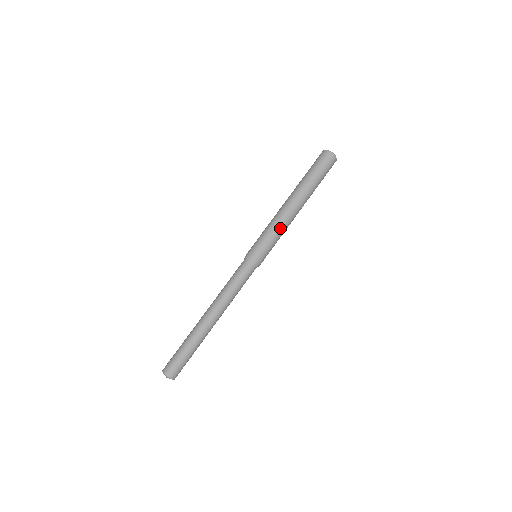
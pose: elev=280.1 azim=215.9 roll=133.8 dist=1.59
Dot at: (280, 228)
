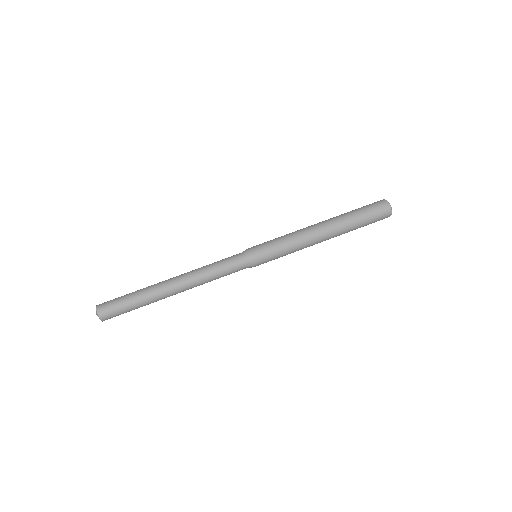
Dot at: (296, 245)
